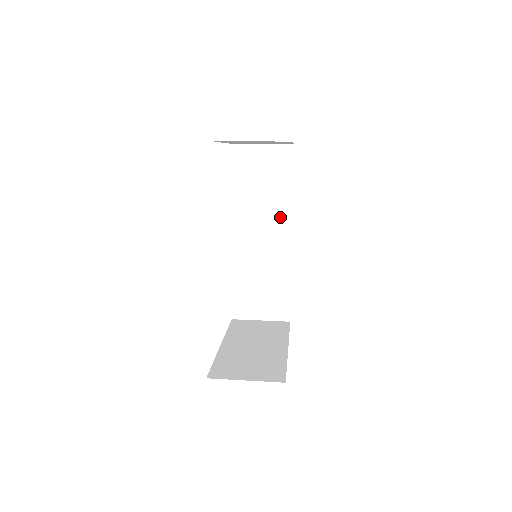
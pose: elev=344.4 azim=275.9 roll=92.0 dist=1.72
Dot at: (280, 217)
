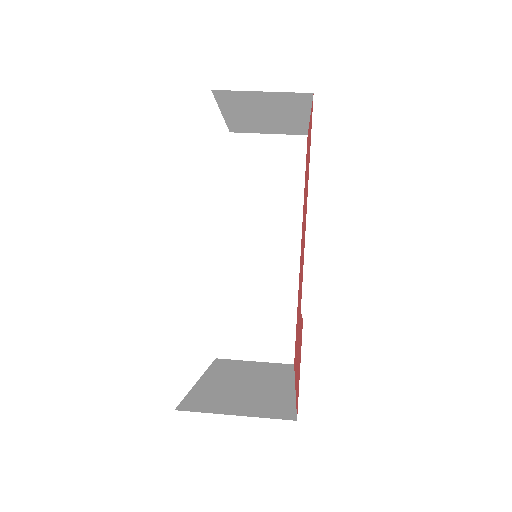
Dot at: (286, 223)
